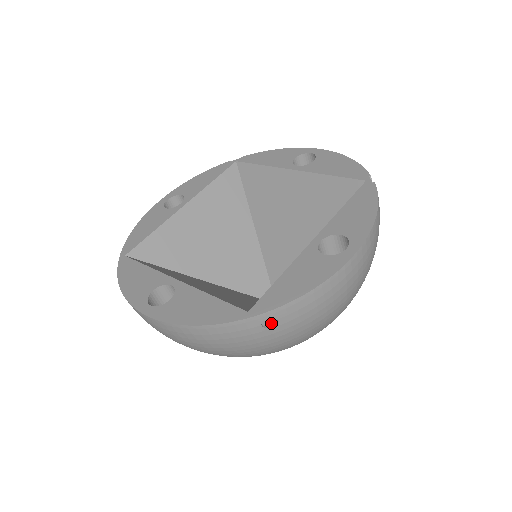
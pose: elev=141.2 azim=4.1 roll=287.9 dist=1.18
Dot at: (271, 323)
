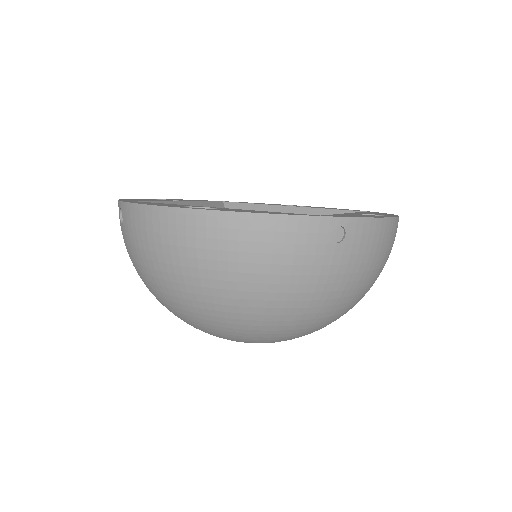
Dot at: (337, 238)
